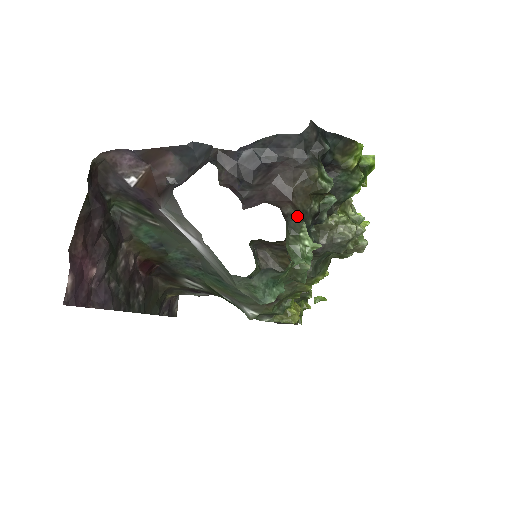
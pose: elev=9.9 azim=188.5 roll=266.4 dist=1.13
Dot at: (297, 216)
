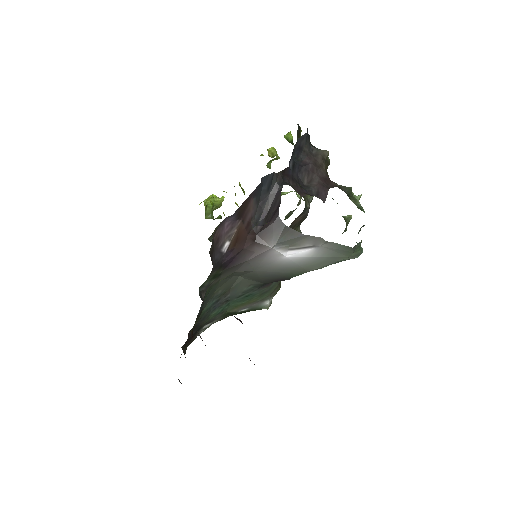
Dot at: (343, 186)
